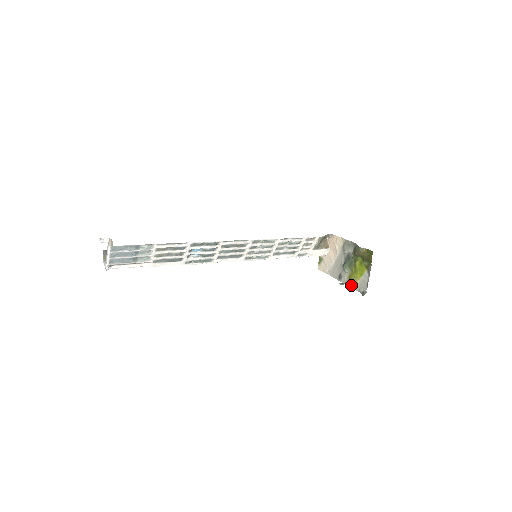
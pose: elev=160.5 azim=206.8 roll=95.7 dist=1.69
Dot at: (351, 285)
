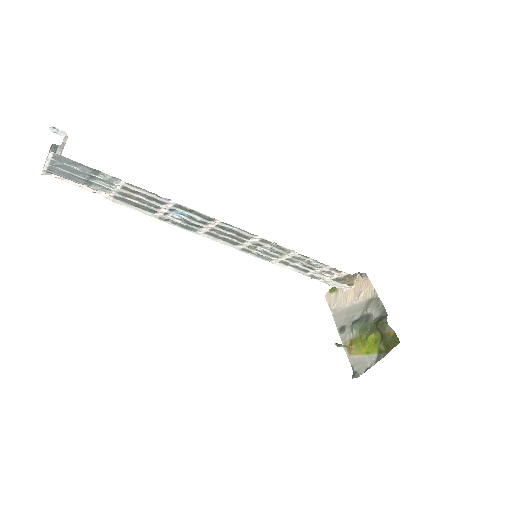
Dot at: (348, 351)
